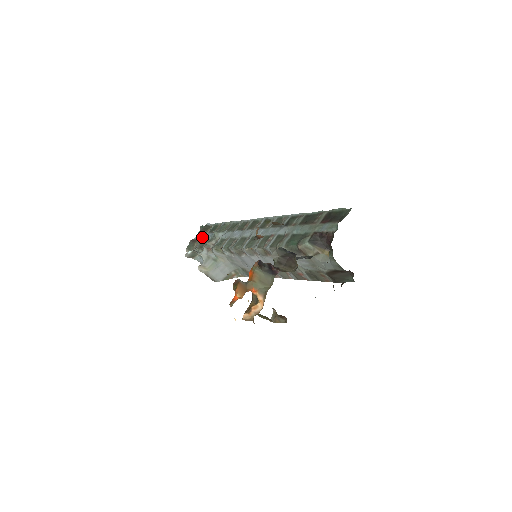
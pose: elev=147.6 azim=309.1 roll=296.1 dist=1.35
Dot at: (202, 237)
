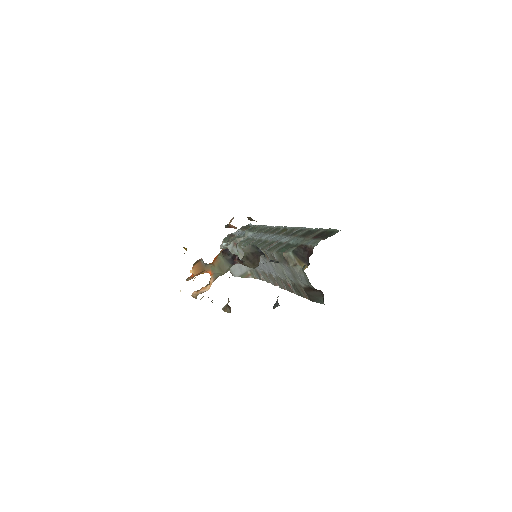
Dot at: (239, 233)
